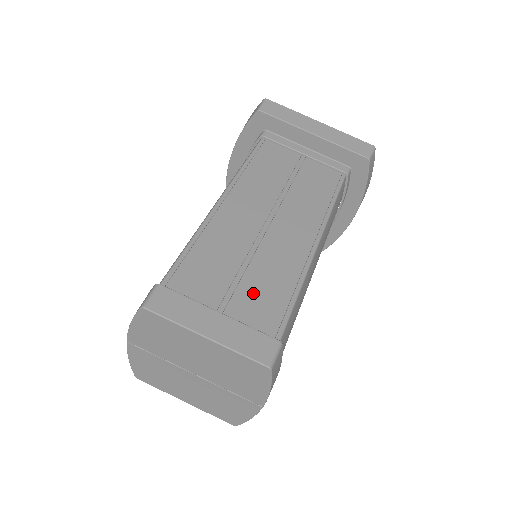
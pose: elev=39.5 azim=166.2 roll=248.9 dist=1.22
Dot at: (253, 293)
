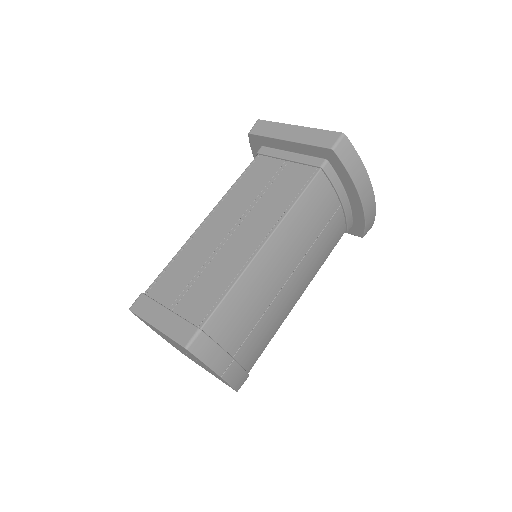
Dot at: (197, 293)
